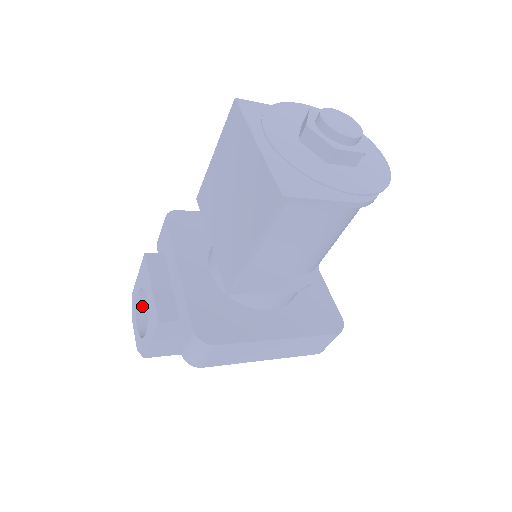
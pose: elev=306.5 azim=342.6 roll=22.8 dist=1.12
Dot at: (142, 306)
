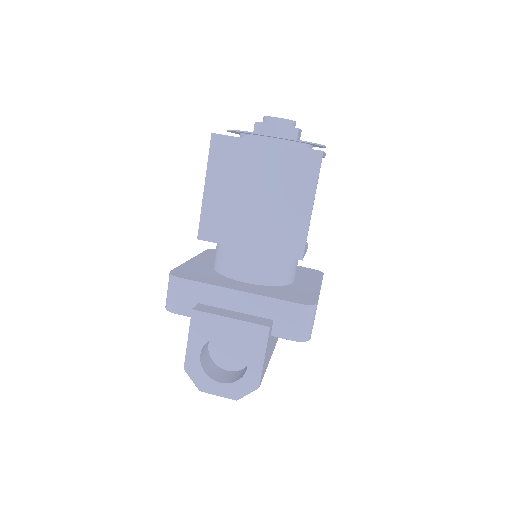
Dot at: (205, 368)
